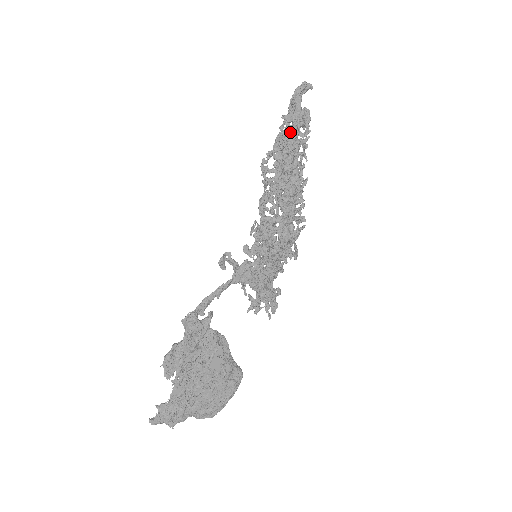
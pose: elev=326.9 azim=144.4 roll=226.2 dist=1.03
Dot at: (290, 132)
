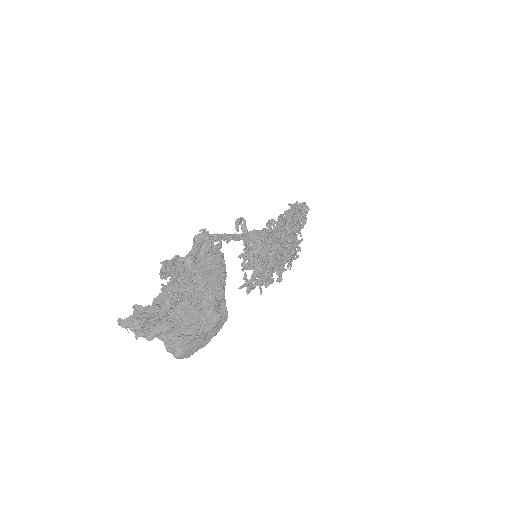
Dot at: (292, 215)
